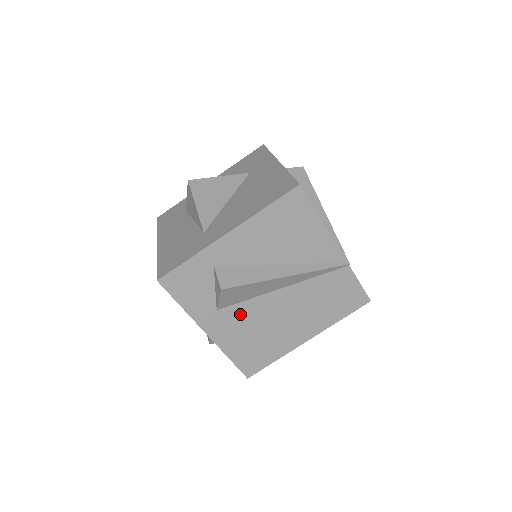
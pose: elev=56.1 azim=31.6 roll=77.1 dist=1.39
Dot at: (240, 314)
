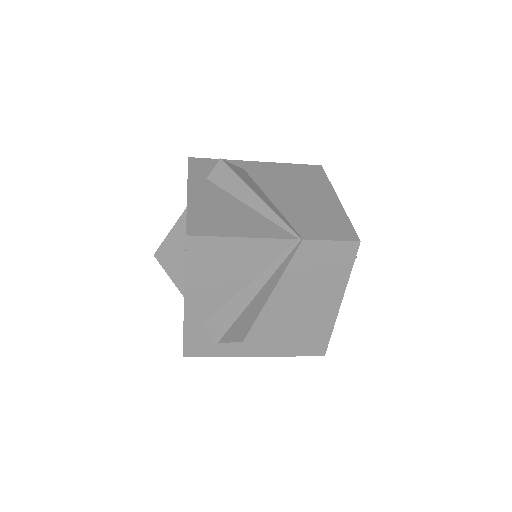
Dot at: (262, 331)
